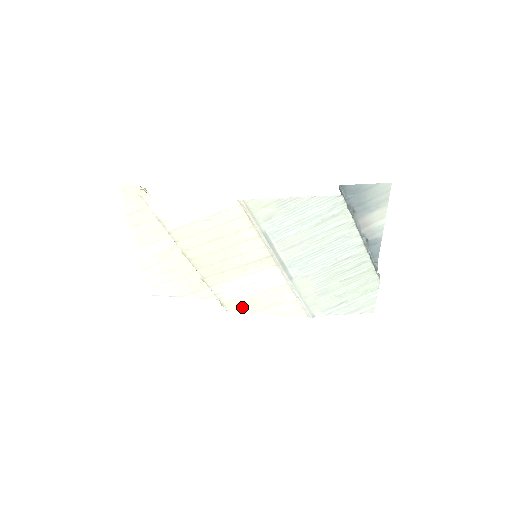
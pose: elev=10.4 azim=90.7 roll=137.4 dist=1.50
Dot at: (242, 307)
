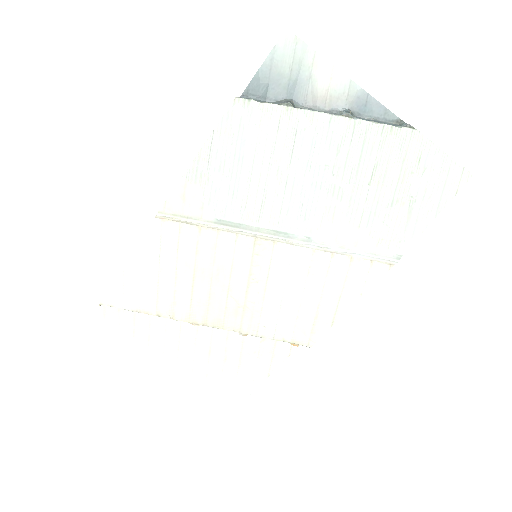
Dot at: (315, 327)
